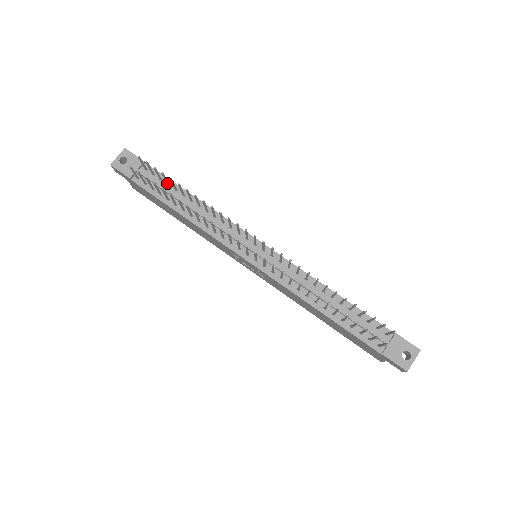
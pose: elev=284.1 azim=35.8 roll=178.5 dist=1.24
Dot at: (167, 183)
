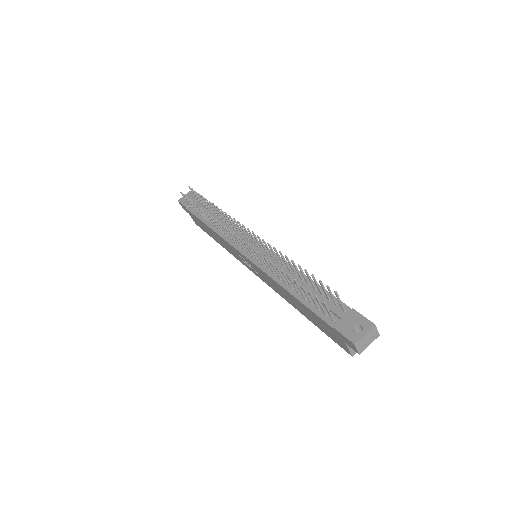
Dot at: (206, 206)
